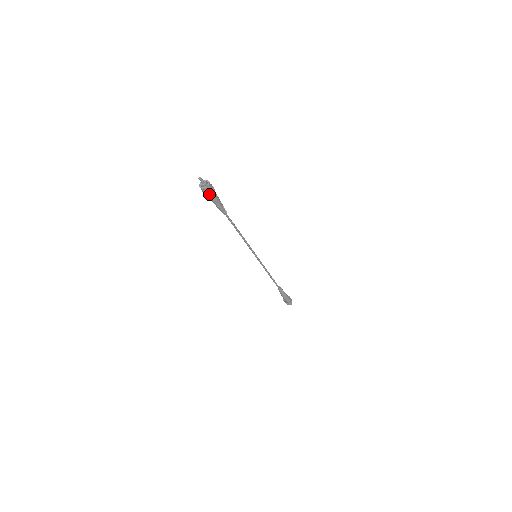
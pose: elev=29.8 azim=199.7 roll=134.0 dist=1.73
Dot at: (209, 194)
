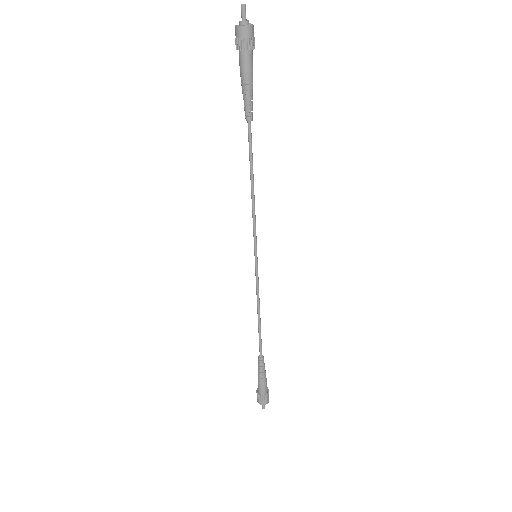
Dot at: (251, 45)
